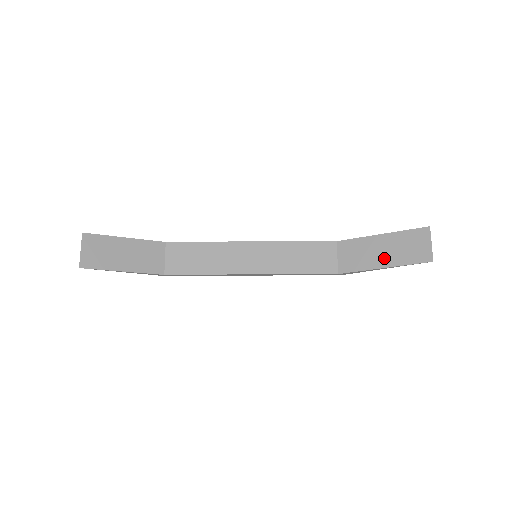
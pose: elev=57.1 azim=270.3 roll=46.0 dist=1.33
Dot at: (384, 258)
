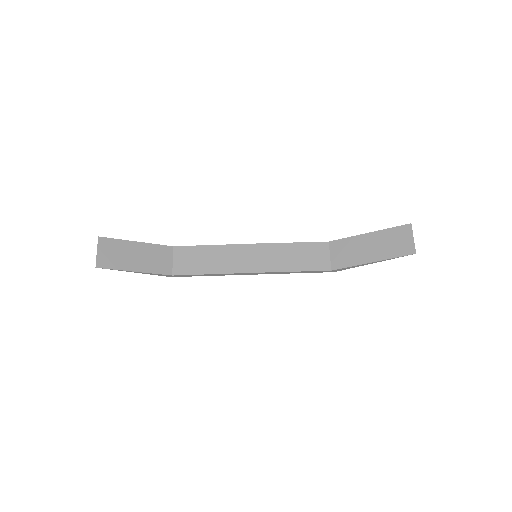
Dot at: (372, 254)
